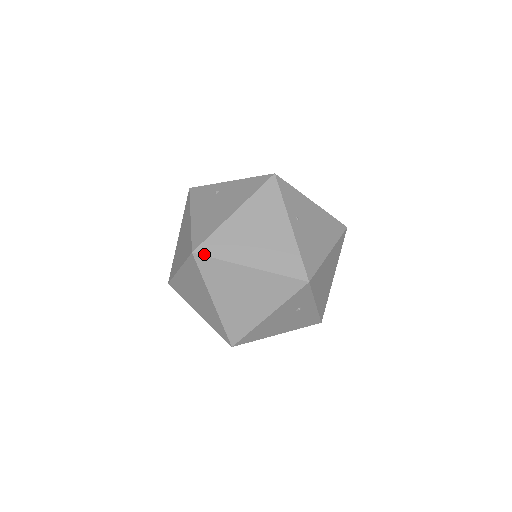
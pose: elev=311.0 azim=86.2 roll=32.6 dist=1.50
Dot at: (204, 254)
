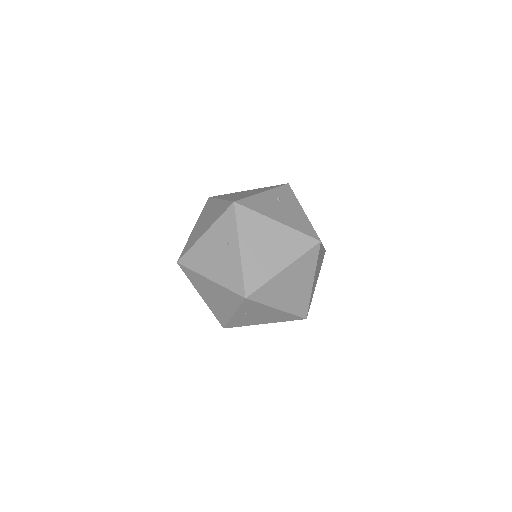
Dot at: (182, 269)
